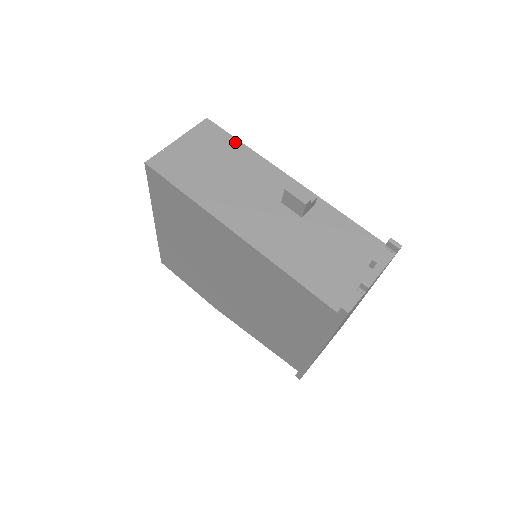
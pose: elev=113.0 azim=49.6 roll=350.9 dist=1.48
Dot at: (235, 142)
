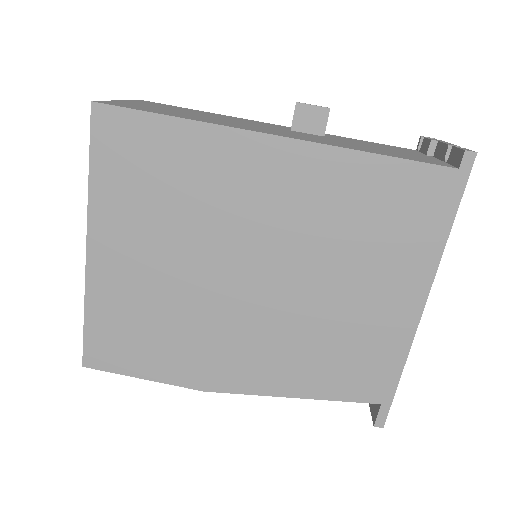
Dot at: (190, 109)
